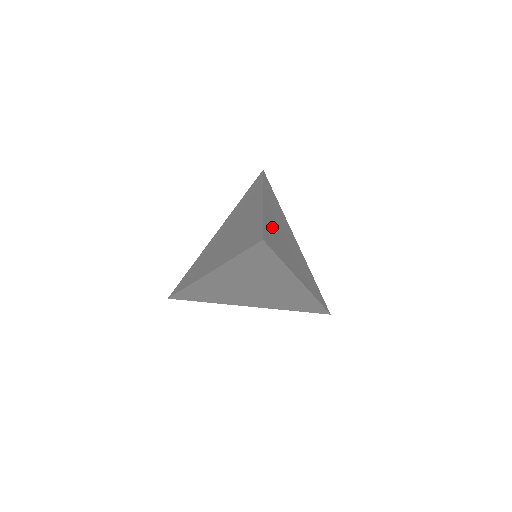
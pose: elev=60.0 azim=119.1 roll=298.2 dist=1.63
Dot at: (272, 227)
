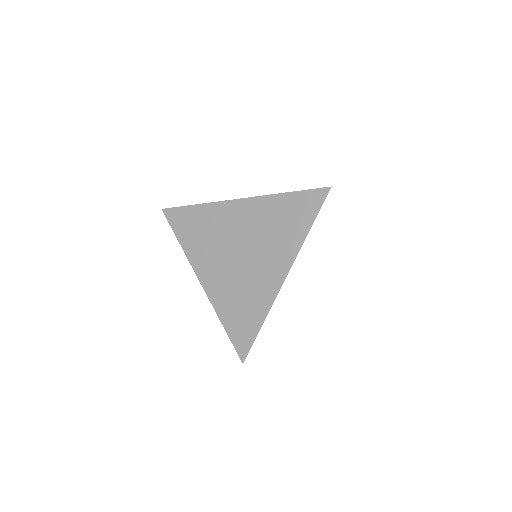
Dot at: occluded
